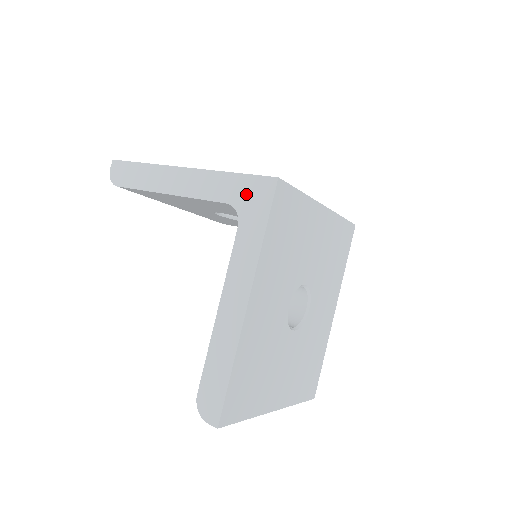
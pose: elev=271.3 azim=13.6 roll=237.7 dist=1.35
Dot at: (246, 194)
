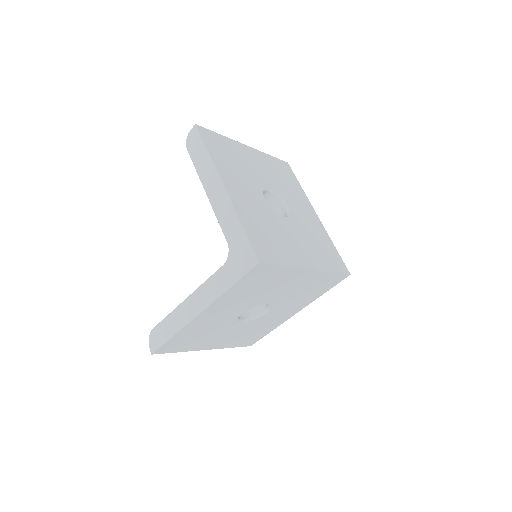
Dot at: (239, 251)
